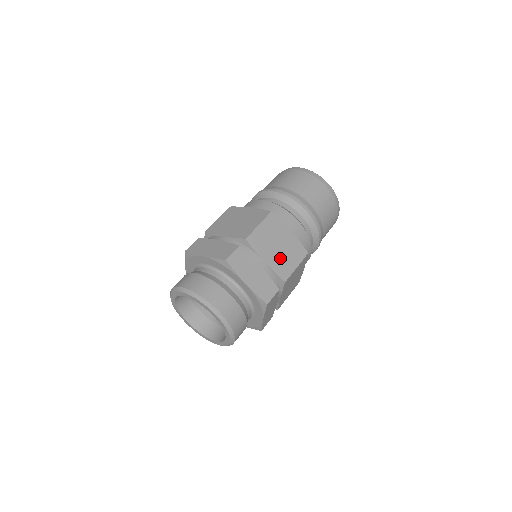
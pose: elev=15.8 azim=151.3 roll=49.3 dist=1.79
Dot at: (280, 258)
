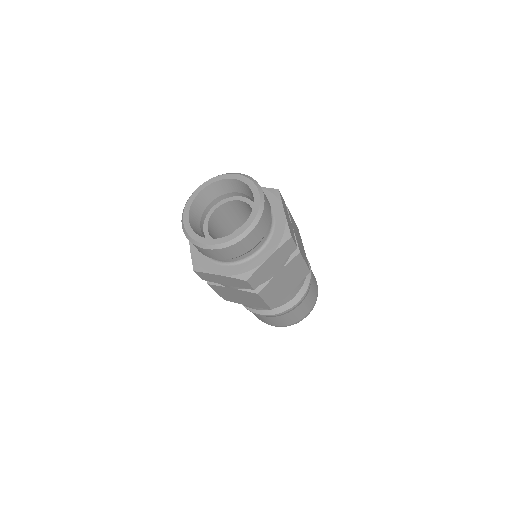
Dot at: (299, 243)
